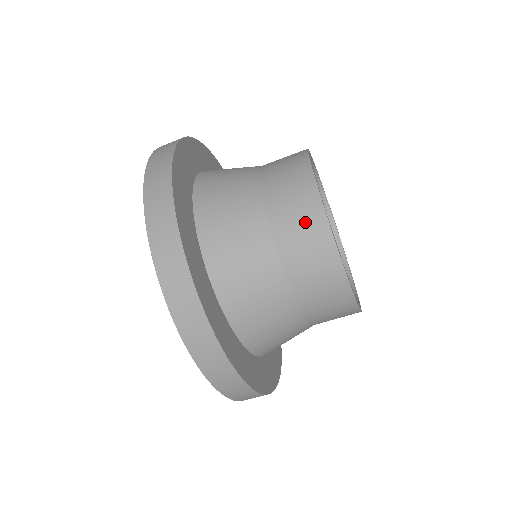
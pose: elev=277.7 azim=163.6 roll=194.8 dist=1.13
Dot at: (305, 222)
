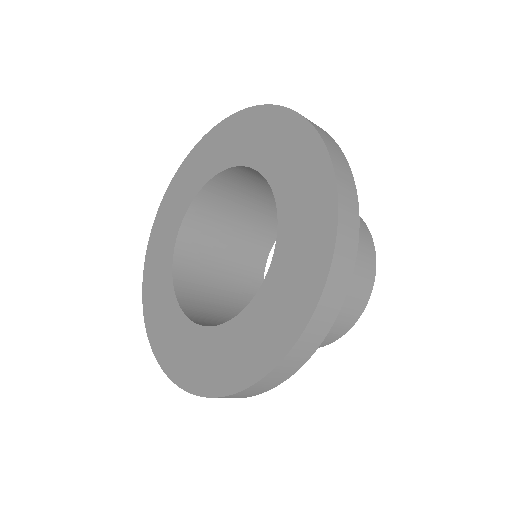
Dot at: occluded
